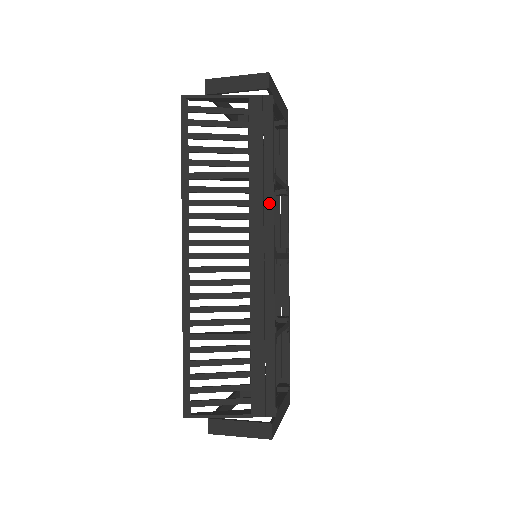
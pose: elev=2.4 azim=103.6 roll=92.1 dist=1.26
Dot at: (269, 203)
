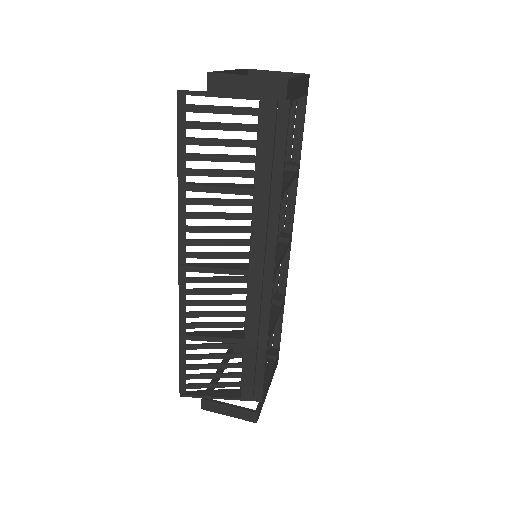
Dot at: (273, 223)
